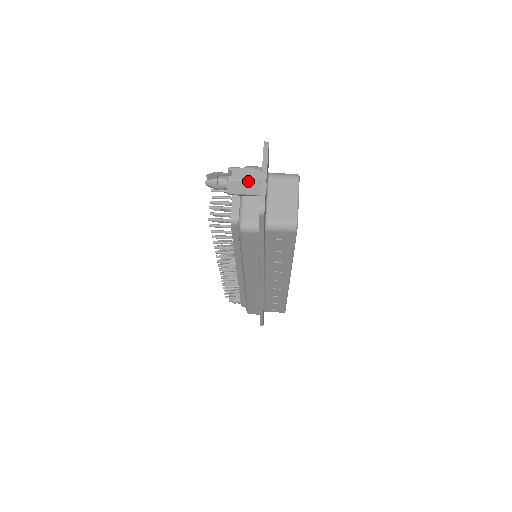
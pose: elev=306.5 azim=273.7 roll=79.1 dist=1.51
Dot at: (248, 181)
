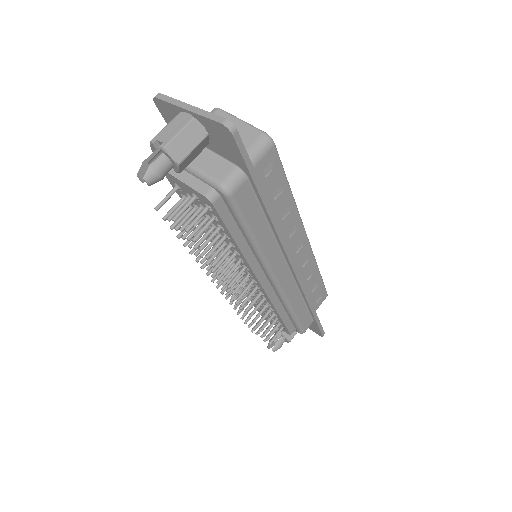
Dot at: (183, 129)
